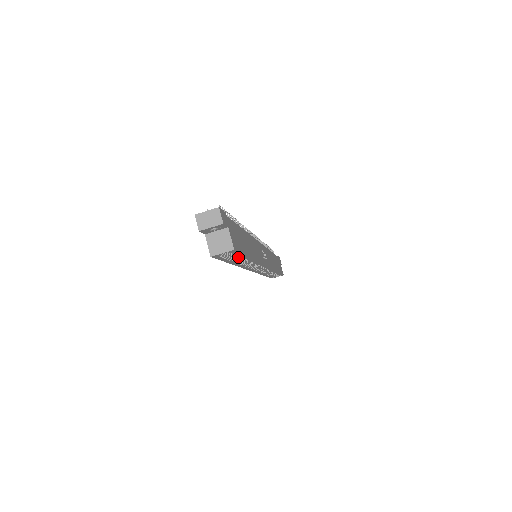
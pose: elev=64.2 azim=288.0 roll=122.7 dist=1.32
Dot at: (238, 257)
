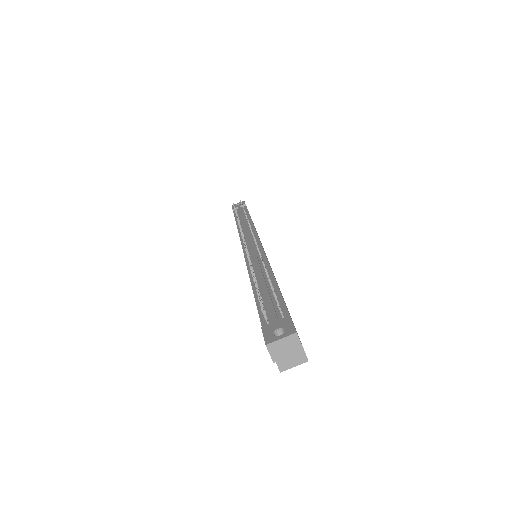
Dot at: occluded
